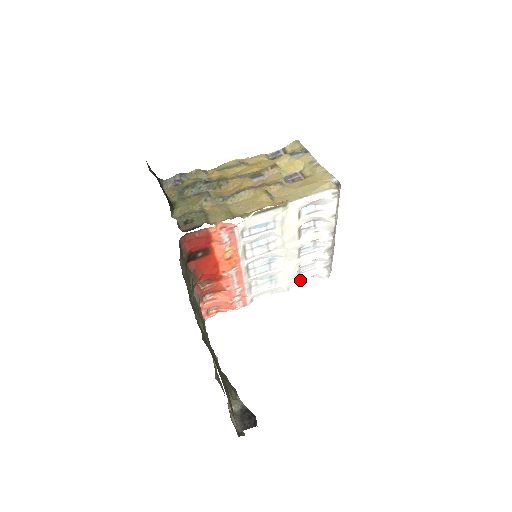
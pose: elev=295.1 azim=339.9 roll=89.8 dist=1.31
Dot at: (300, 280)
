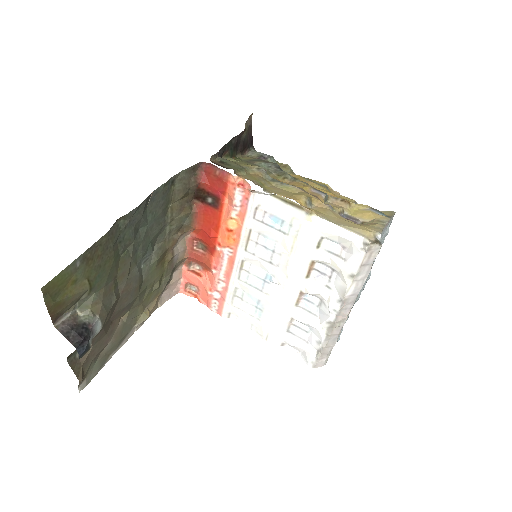
Dot at: (285, 340)
